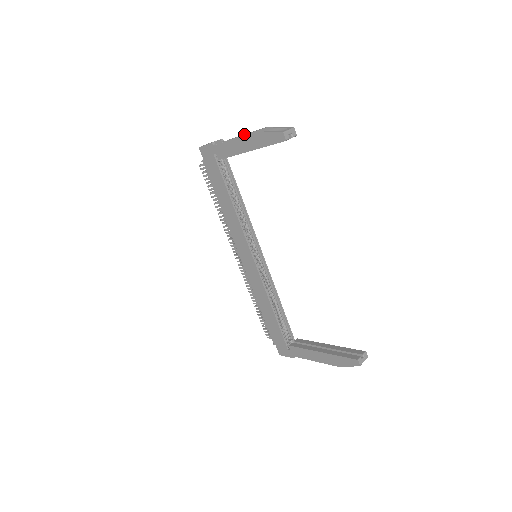
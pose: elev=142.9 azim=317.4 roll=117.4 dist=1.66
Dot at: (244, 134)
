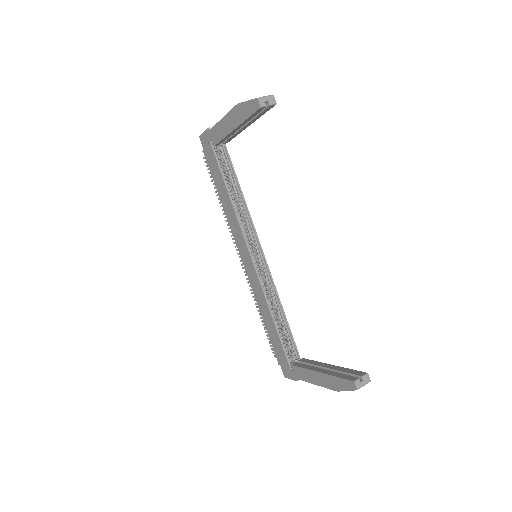
Dot at: occluded
